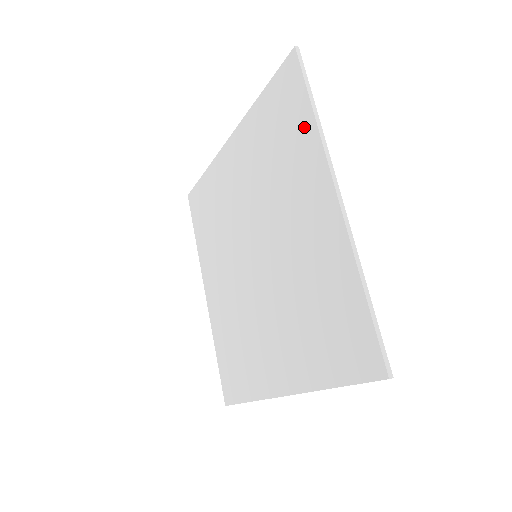
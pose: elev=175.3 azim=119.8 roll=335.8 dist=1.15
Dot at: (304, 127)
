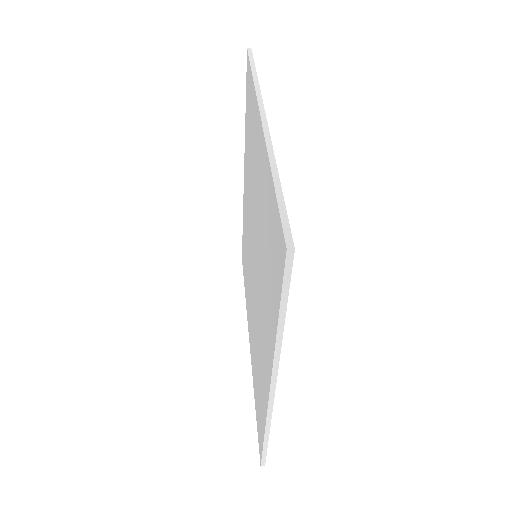
Dot at: (252, 96)
